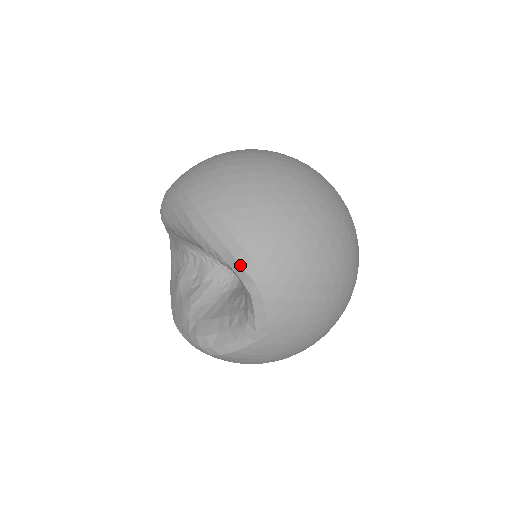
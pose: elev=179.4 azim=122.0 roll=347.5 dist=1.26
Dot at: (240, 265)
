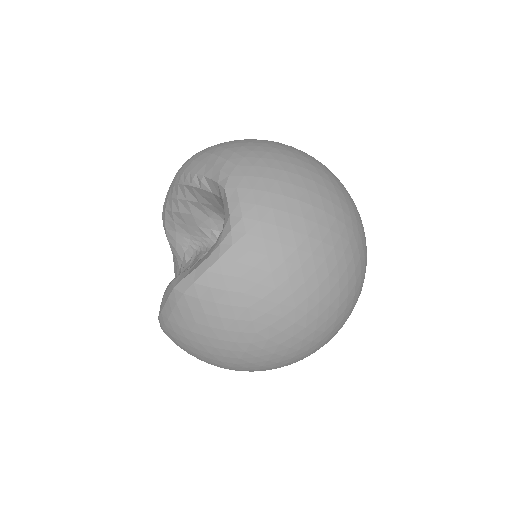
Dot at: (216, 168)
